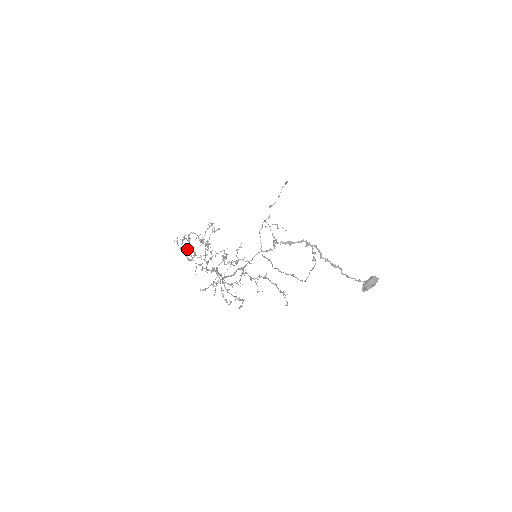
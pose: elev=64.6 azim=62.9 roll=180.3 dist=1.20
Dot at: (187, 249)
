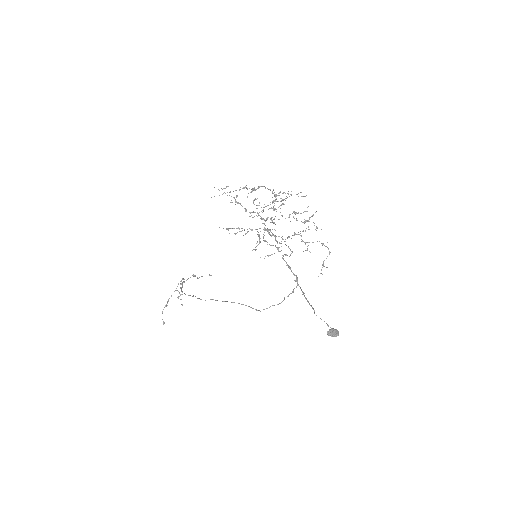
Dot at: (236, 196)
